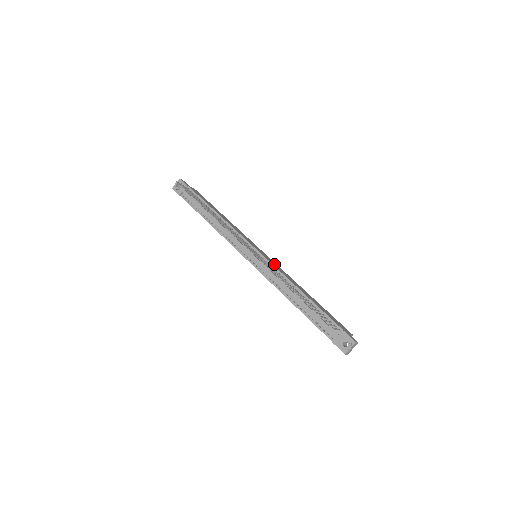
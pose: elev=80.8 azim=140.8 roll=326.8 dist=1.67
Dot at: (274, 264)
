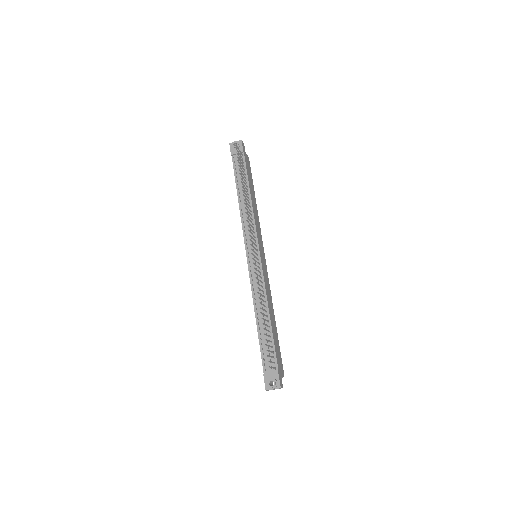
Dot at: (265, 274)
